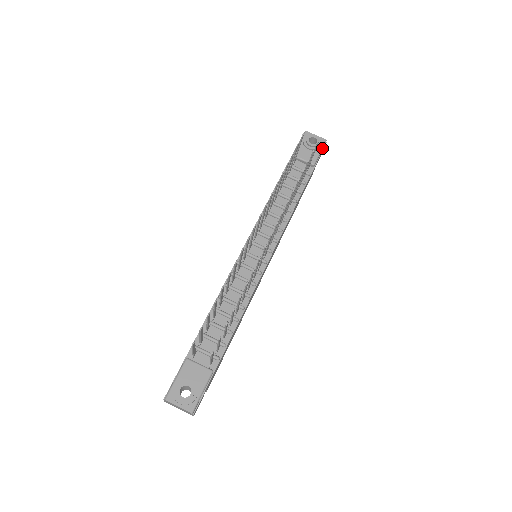
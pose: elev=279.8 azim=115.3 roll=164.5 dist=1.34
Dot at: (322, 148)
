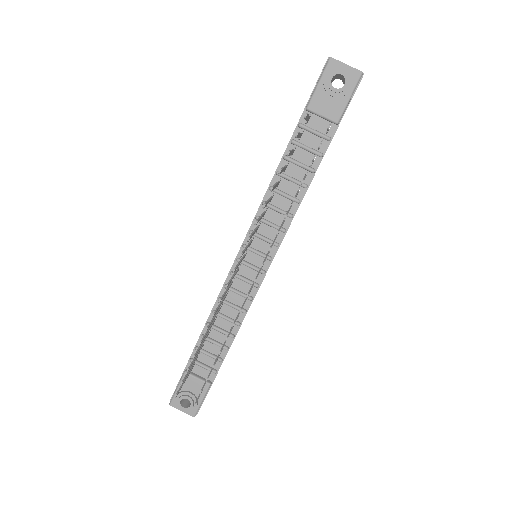
Dot at: (354, 90)
